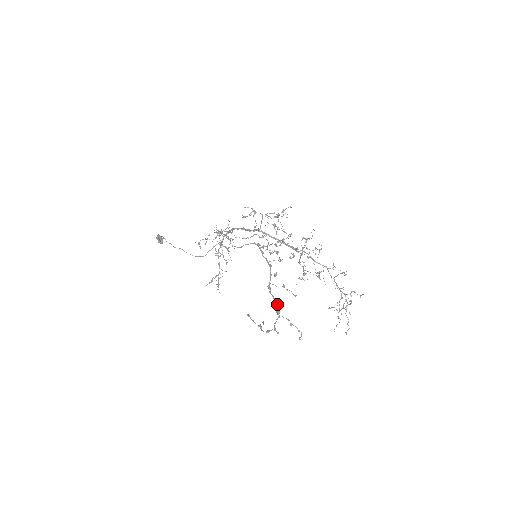
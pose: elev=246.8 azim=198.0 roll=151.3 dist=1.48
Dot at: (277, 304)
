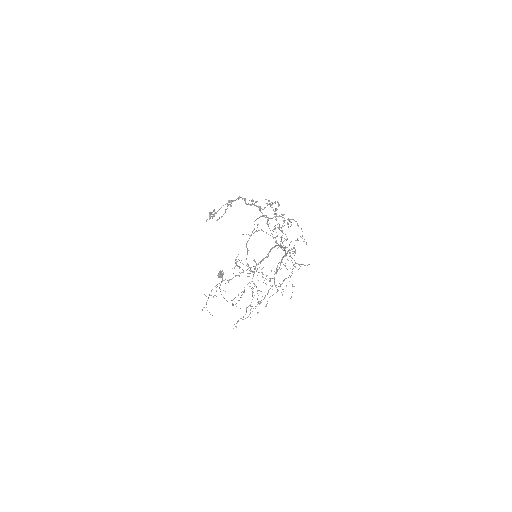
Dot at: occluded
